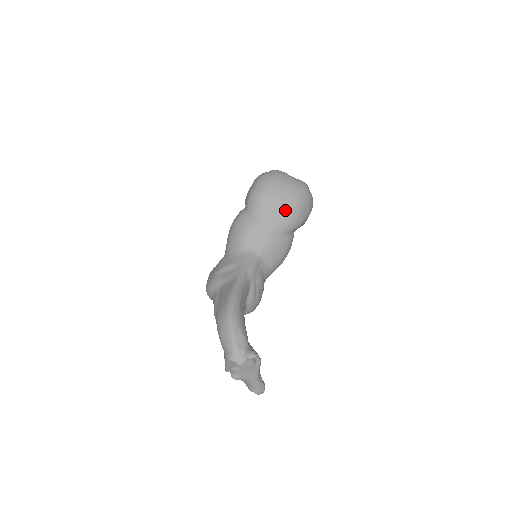
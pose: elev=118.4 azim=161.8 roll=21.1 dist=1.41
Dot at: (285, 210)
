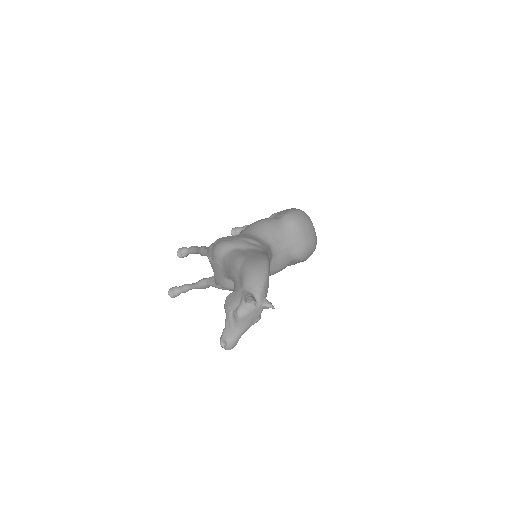
Dot at: (306, 241)
